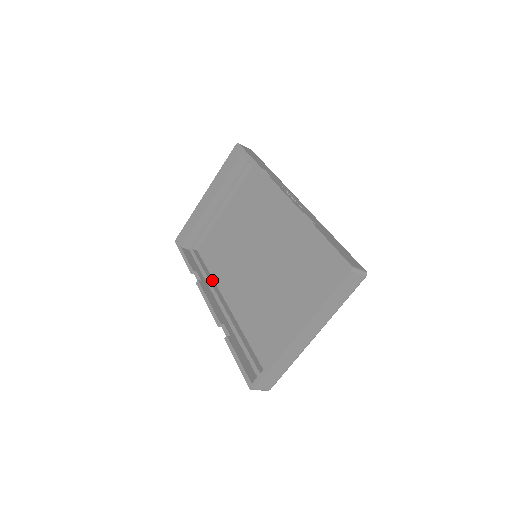
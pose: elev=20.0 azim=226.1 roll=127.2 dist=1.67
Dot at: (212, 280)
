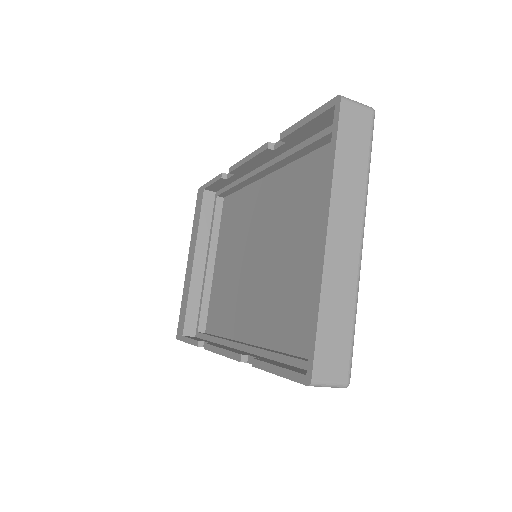
Dot at: occluded
